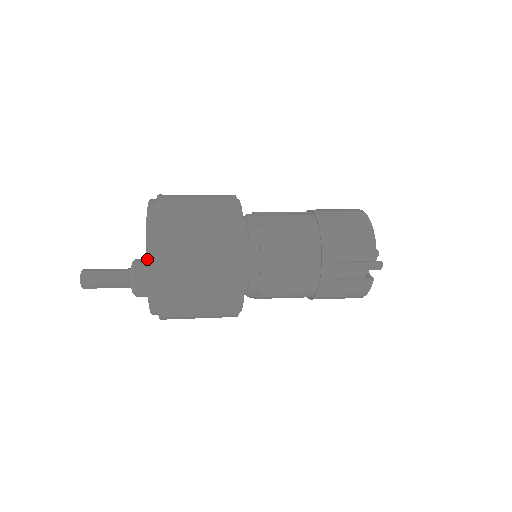
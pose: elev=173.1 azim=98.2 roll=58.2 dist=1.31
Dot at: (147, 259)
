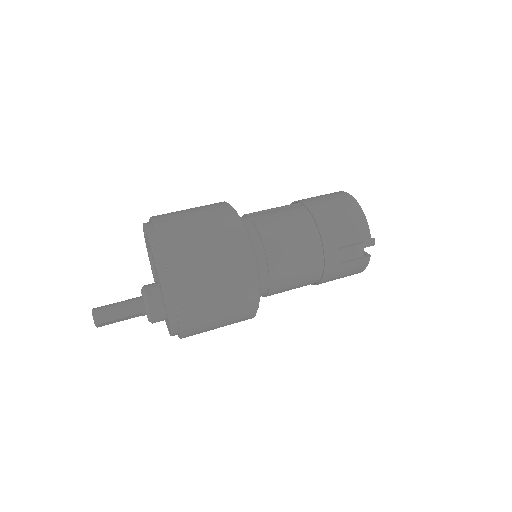
Dot at: (163, 288)
